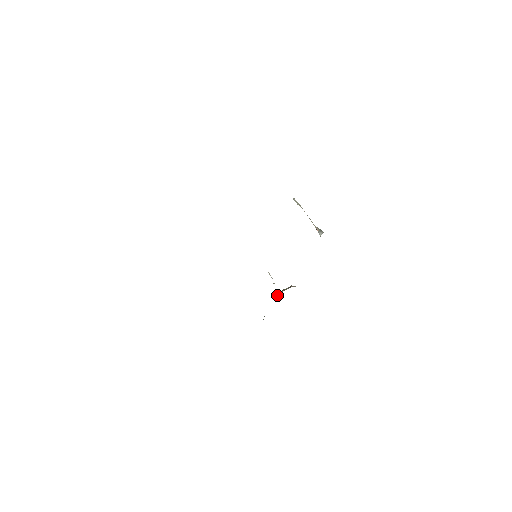
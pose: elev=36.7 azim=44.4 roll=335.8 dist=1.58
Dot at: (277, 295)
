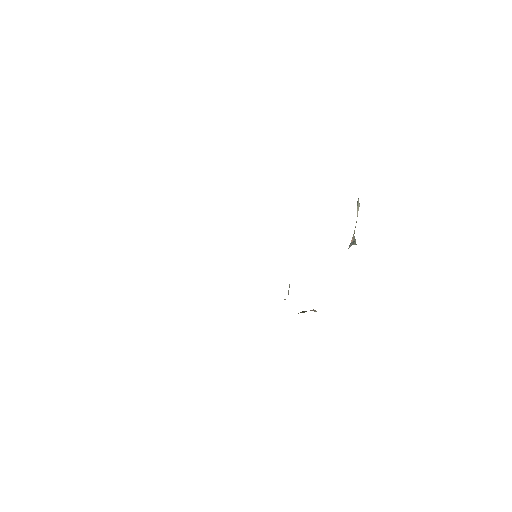
Dot at: occluded
